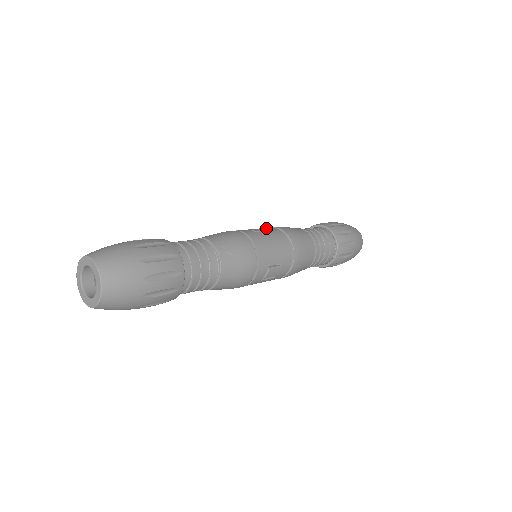
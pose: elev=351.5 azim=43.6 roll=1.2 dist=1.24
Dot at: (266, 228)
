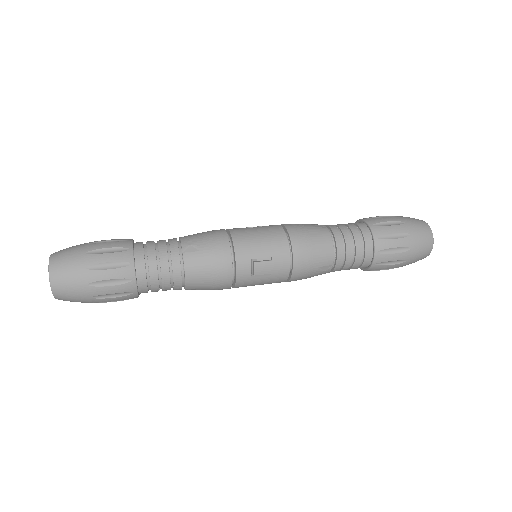
Dot at: occluded
